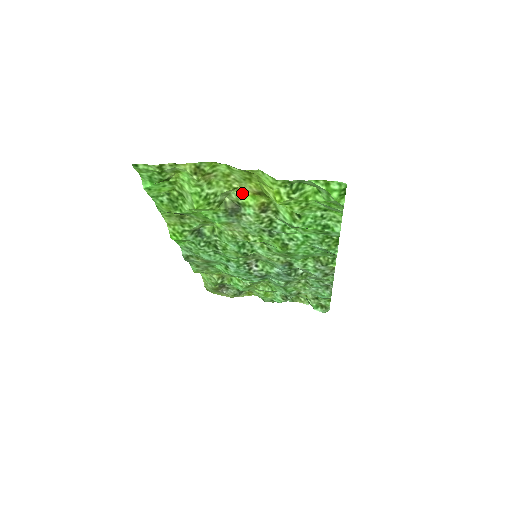
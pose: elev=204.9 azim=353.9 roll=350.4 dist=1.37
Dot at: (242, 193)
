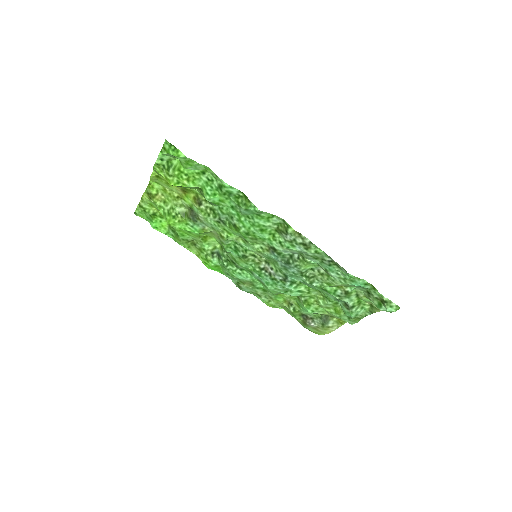
Dot at: (183, 198)
